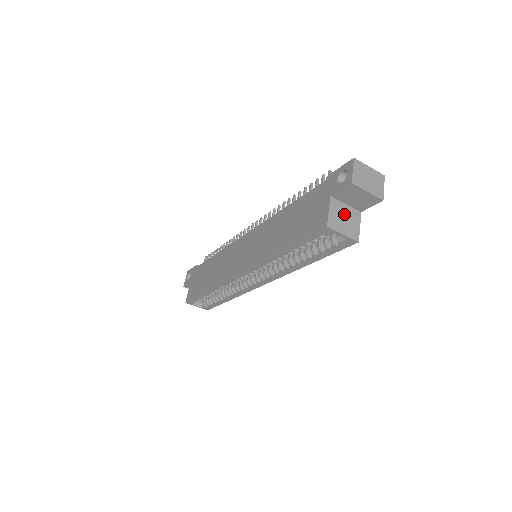
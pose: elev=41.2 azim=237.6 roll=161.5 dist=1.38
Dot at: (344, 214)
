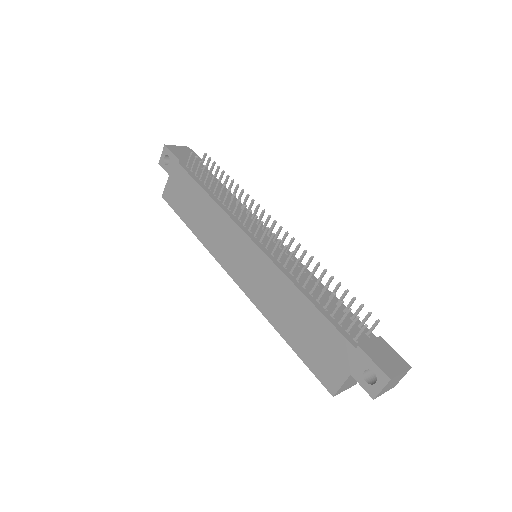
Dot at: occluded
